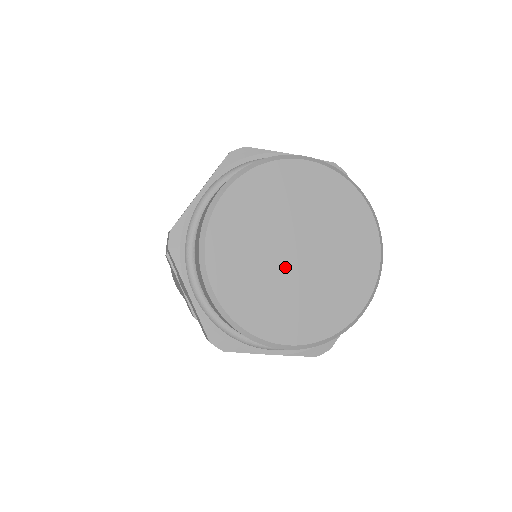
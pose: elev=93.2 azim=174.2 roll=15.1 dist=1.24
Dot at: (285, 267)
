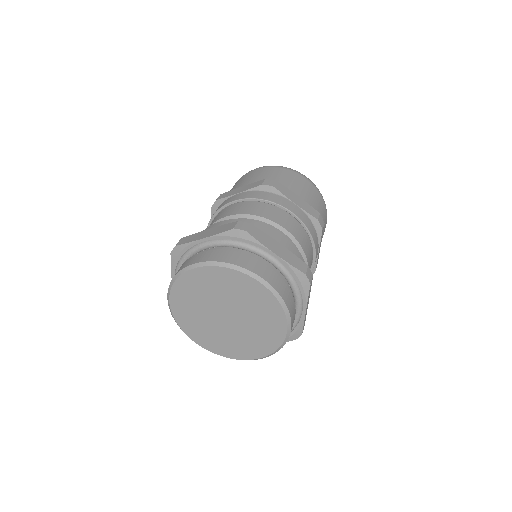
Dot at: (225, 326)
